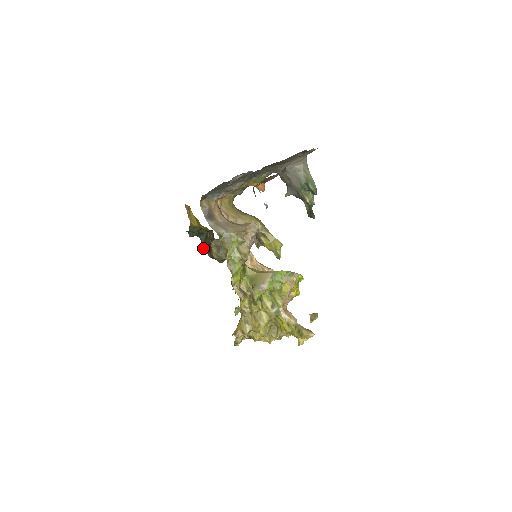
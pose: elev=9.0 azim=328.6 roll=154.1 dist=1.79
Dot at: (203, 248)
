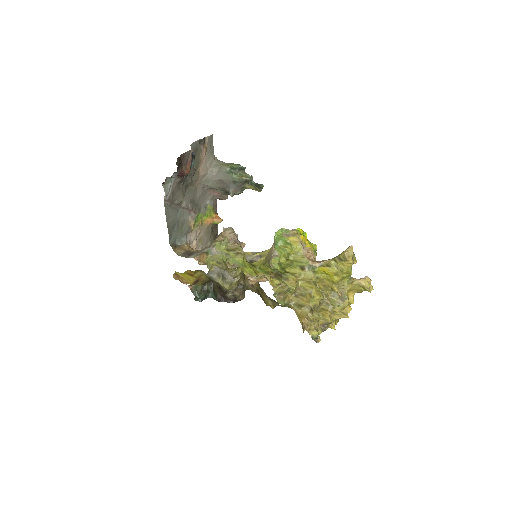
Dot at: (219, 301)
